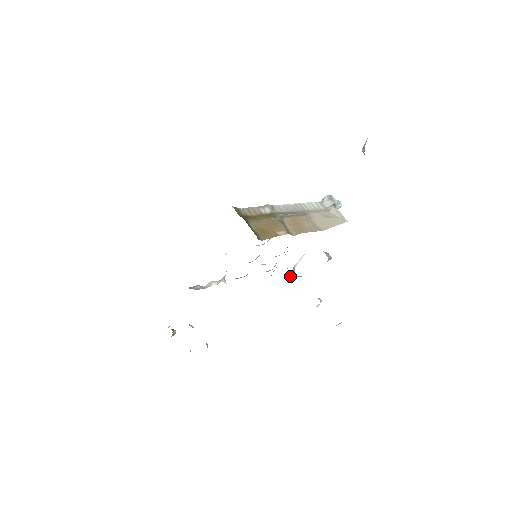
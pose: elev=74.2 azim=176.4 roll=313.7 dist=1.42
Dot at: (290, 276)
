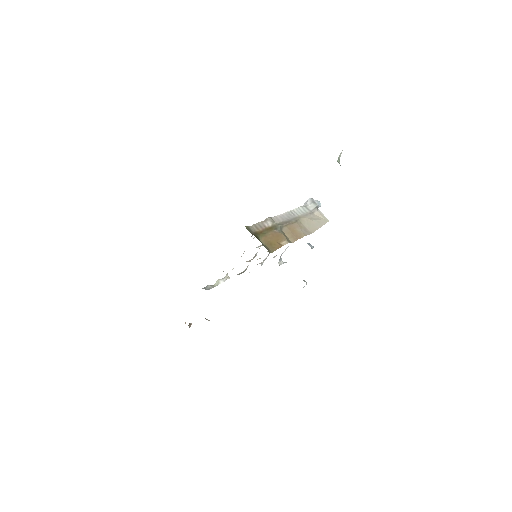
Dot at: occluded
